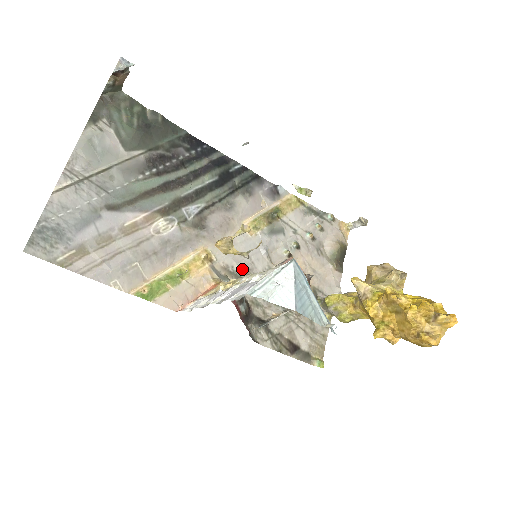
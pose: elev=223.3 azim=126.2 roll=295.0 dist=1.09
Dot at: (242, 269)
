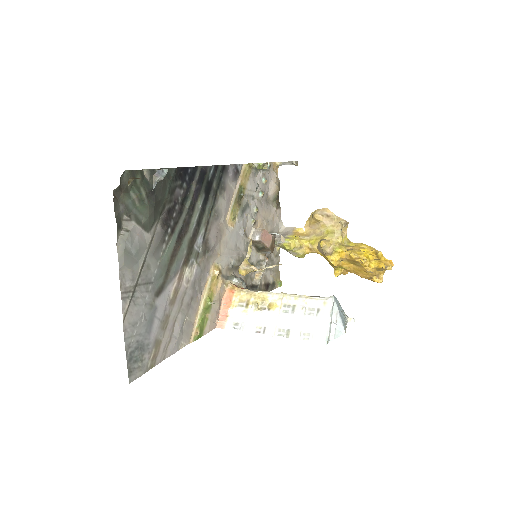
Dot at: (235, 259)
